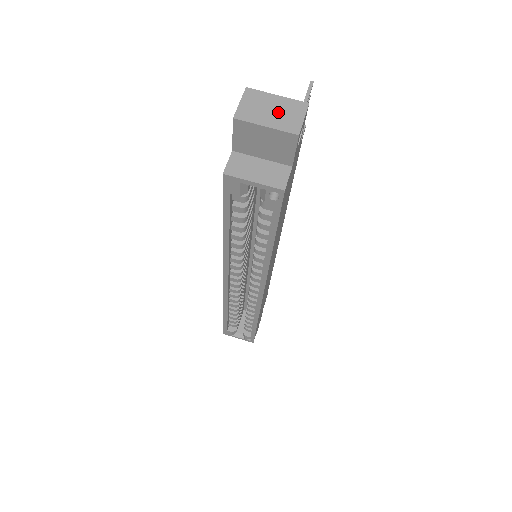
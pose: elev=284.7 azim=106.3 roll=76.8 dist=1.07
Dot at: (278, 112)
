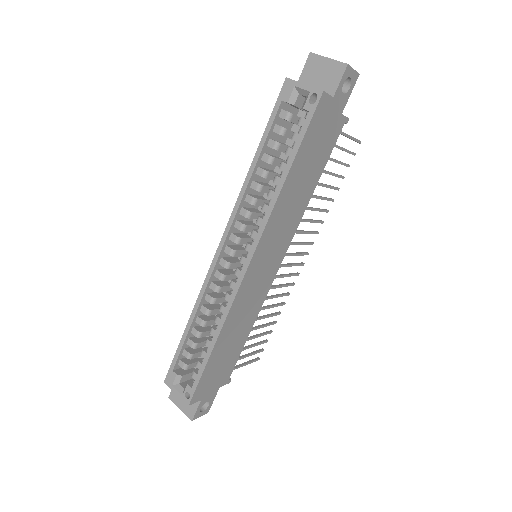
Dot at: occluded
